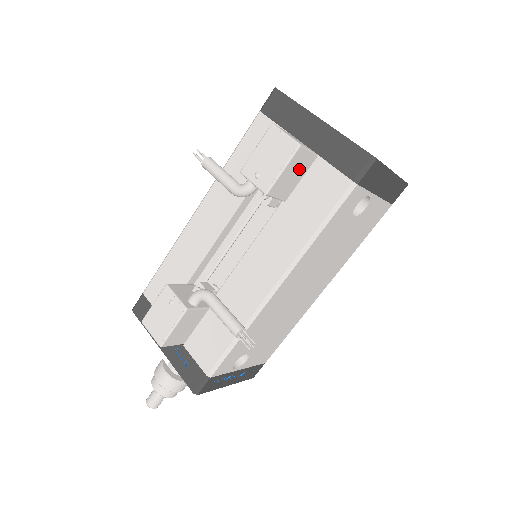
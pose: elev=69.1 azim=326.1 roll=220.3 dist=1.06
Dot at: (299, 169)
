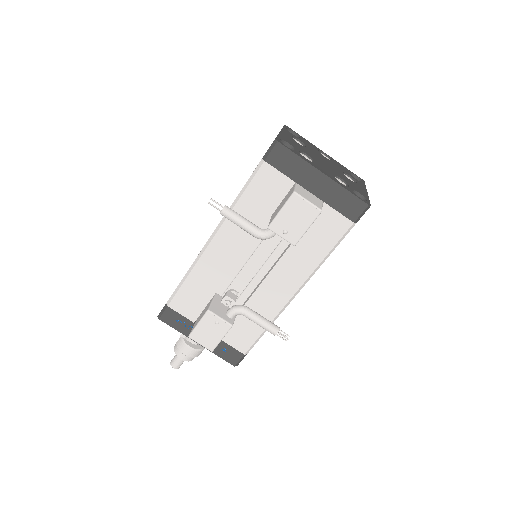
Dot at: occluded
